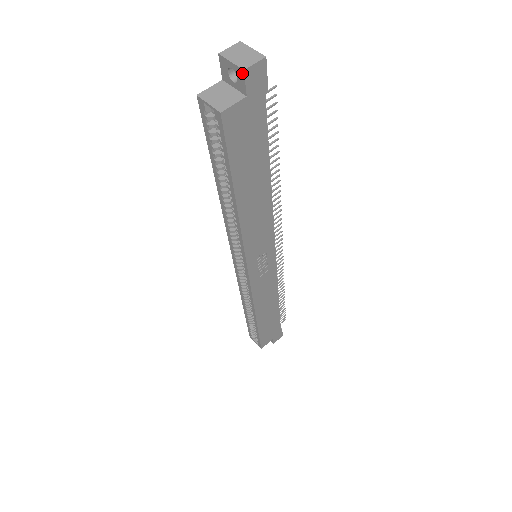
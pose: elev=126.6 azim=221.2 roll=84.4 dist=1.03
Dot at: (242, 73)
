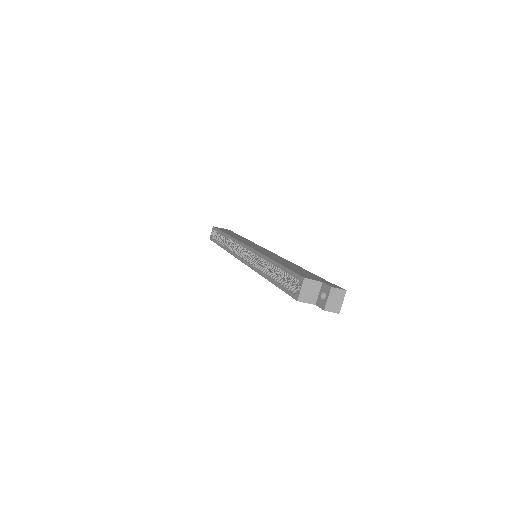
Dot at: (323, 308)
